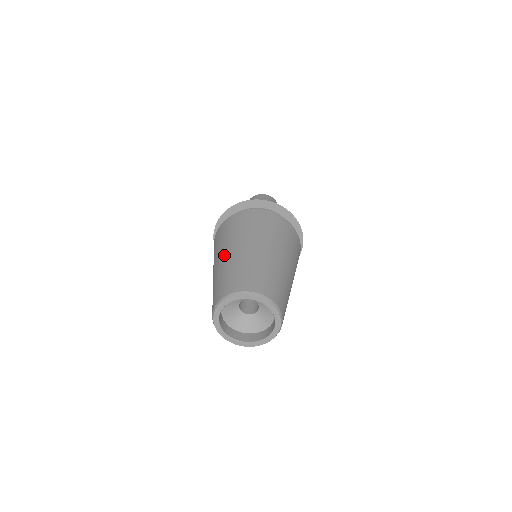
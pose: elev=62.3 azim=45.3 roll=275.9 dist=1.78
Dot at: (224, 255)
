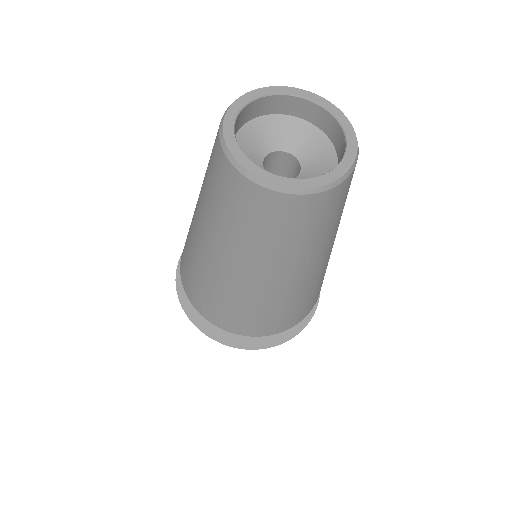
Dot at: occluded
